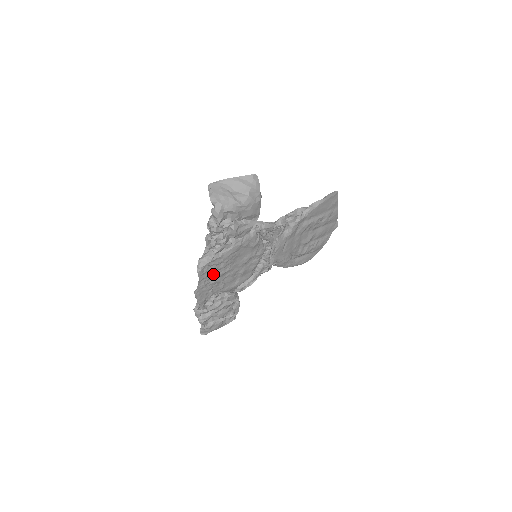
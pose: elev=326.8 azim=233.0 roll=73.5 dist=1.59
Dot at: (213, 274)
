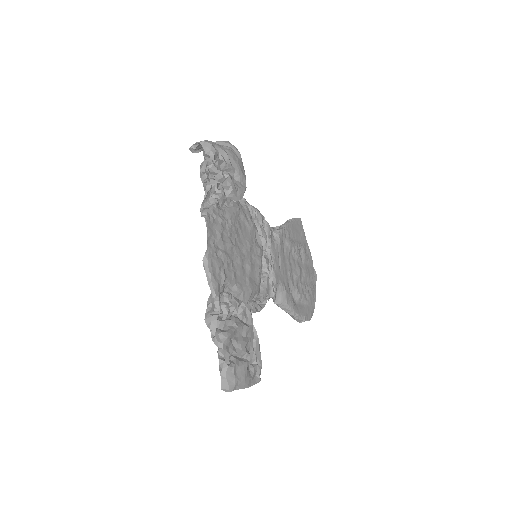
Dot at: (220, 236)
